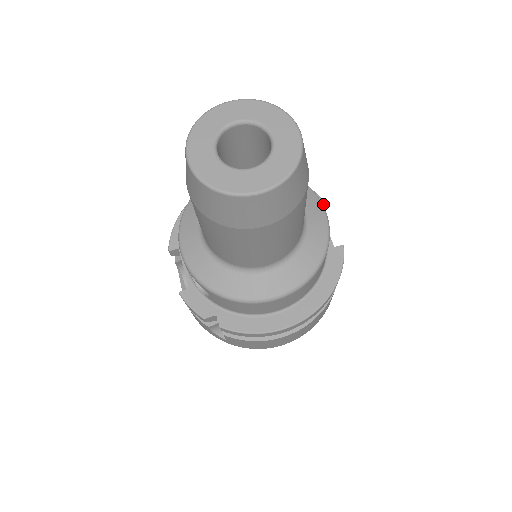
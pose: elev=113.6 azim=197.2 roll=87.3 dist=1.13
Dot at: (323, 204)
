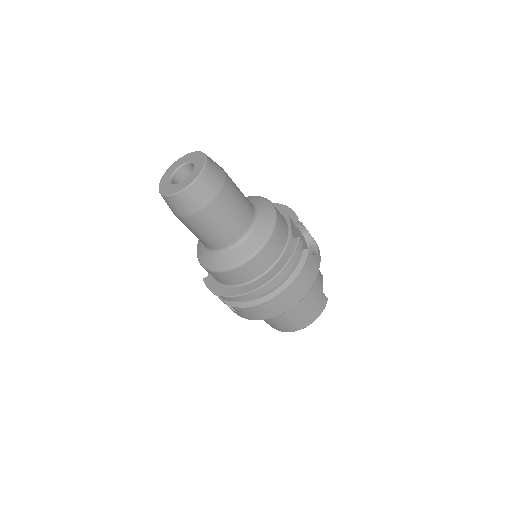
Dot at: (295, 215)
